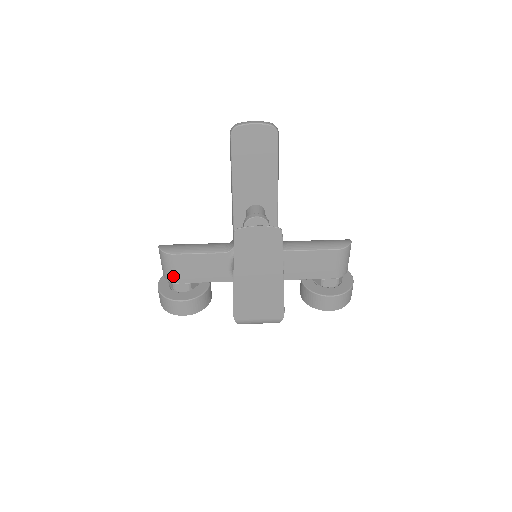
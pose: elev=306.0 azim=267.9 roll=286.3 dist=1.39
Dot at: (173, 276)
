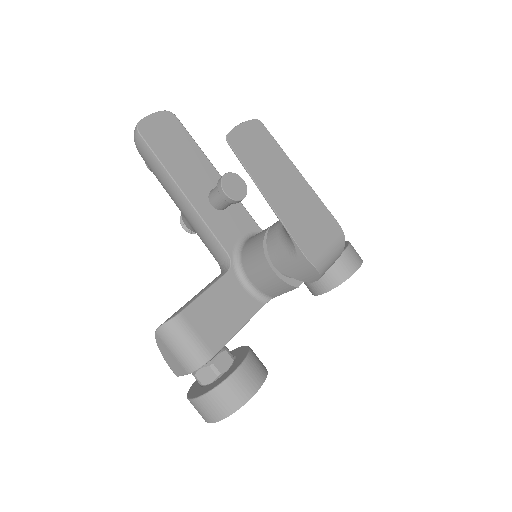
Dot at: (202, 348)
